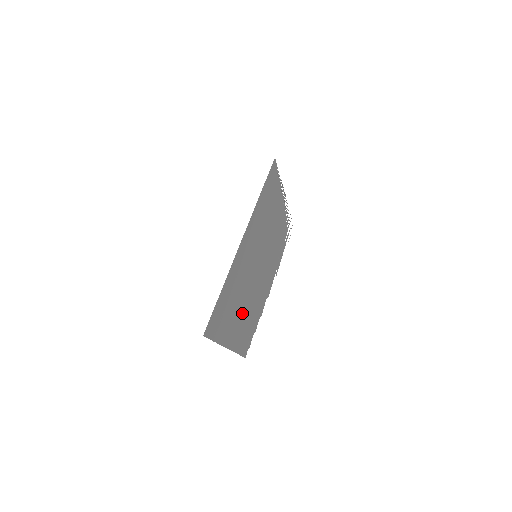
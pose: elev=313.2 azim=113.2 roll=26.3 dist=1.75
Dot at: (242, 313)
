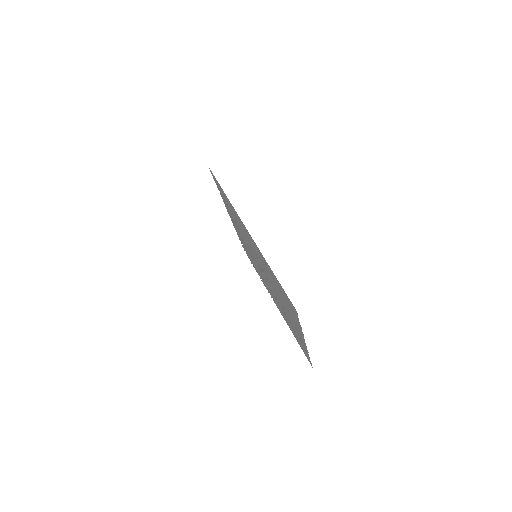
Dot at: (285, 310)
